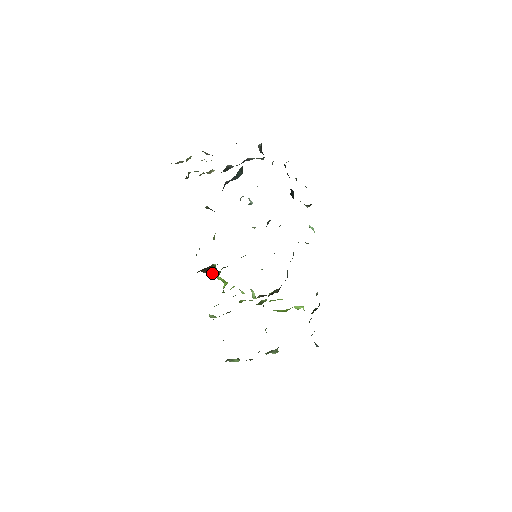
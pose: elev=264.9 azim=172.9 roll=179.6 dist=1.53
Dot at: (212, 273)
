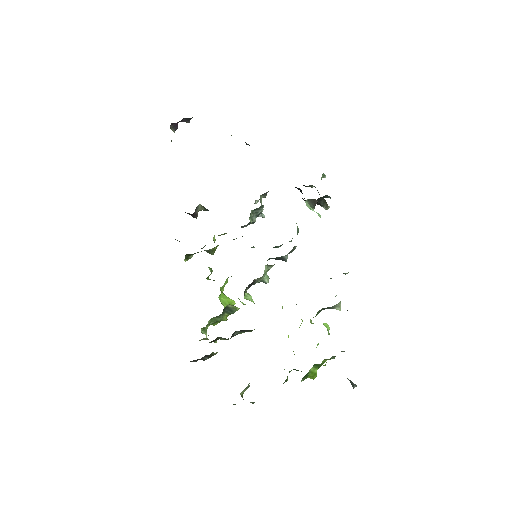
Dot at: (208, 279)
